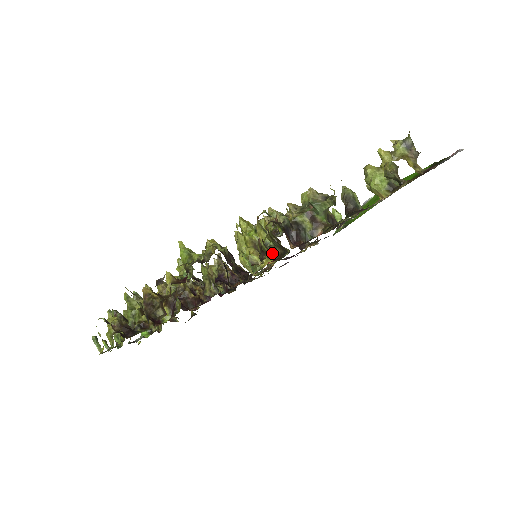
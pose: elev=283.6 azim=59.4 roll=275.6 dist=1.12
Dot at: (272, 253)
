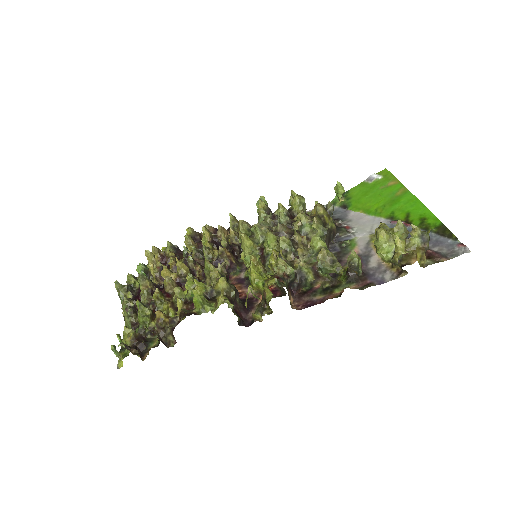
Dot at: occluded
